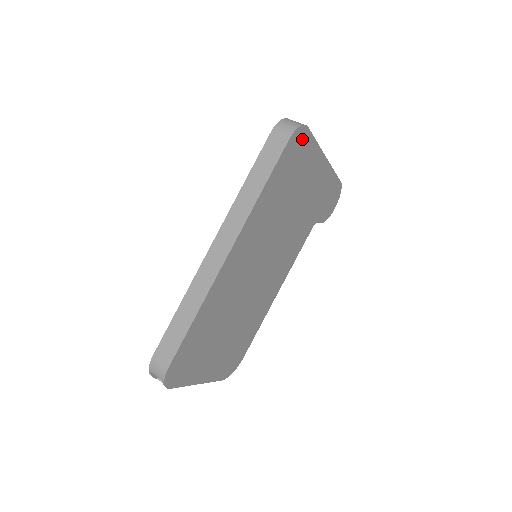
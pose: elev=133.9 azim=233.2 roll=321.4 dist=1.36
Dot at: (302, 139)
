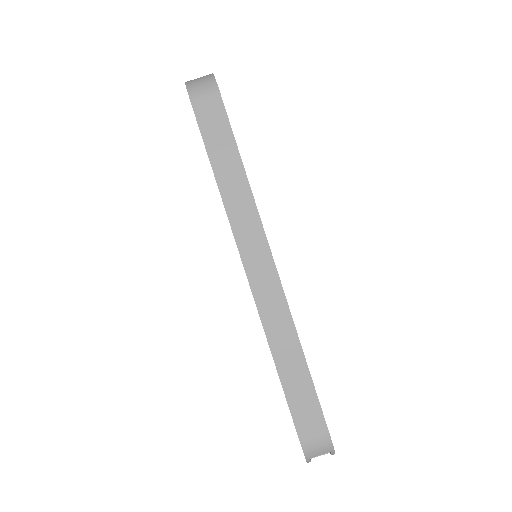
Dot at: occluded
